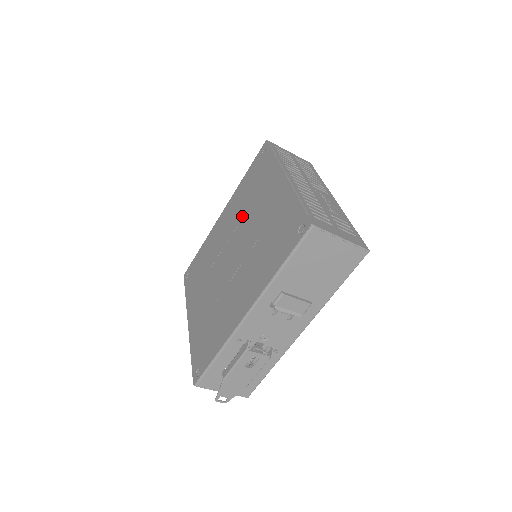
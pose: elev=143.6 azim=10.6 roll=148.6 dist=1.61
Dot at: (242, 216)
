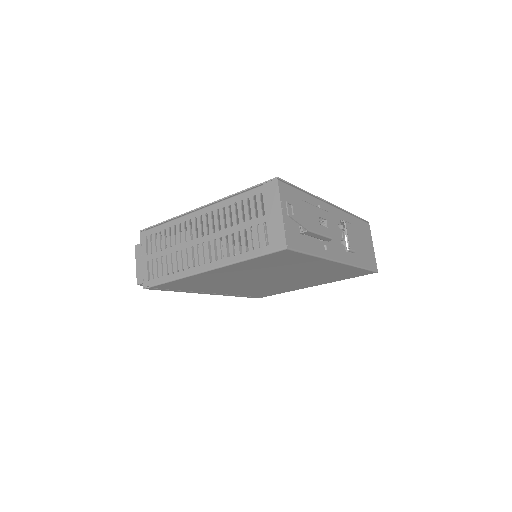
Dot at: occluded
